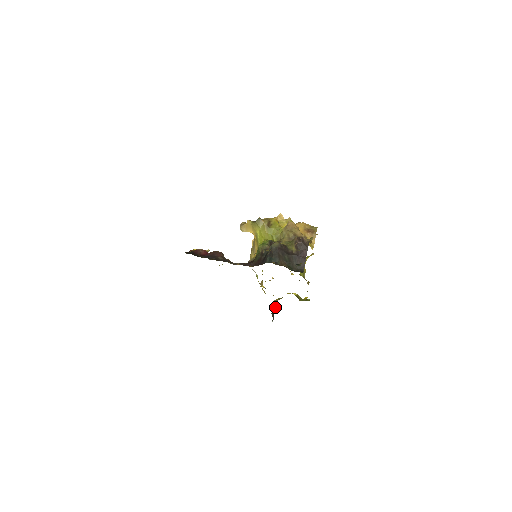
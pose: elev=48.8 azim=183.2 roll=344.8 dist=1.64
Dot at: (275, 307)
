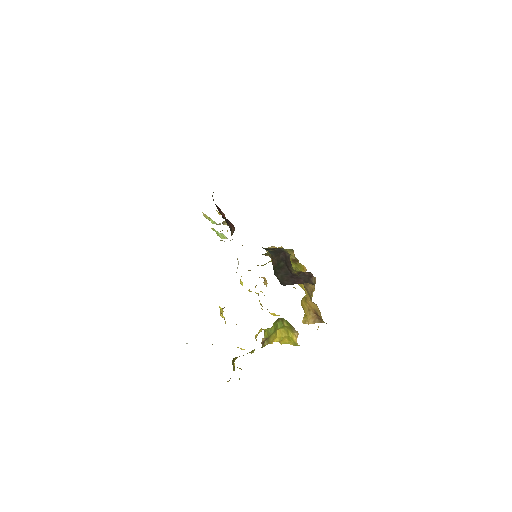
Dot at: occluded
